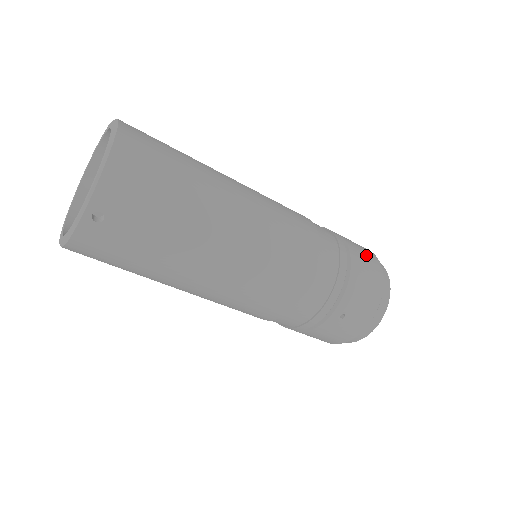
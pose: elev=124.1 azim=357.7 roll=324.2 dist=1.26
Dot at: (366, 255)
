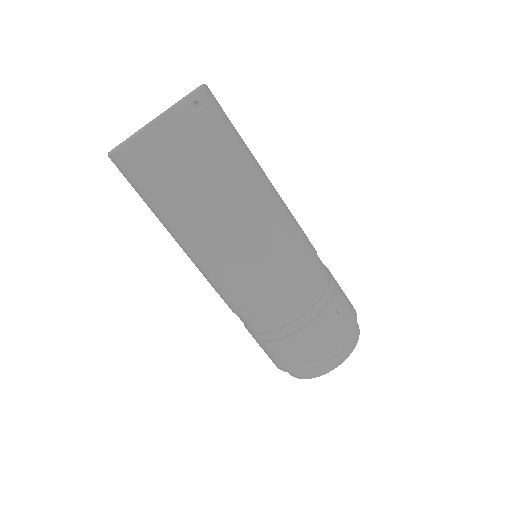
Dot at: occluded
